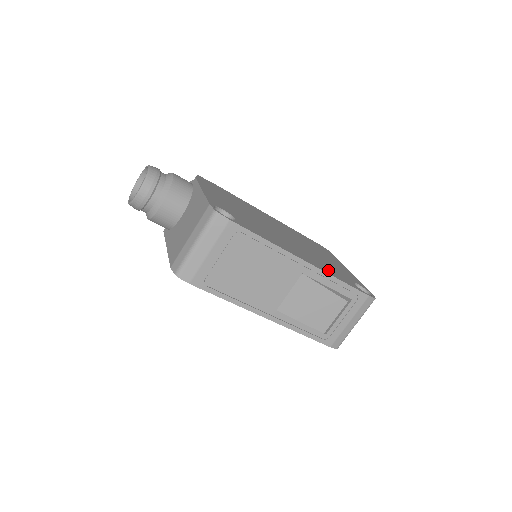
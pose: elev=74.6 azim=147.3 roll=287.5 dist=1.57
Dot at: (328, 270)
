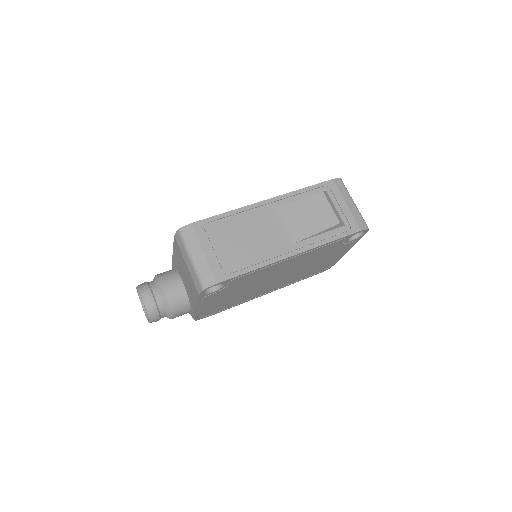
Dot at: occluded
